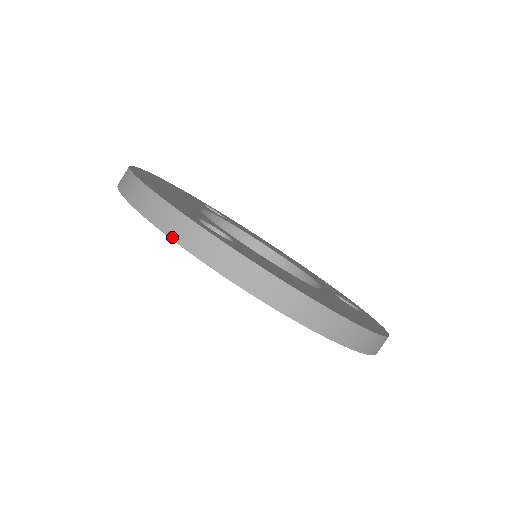
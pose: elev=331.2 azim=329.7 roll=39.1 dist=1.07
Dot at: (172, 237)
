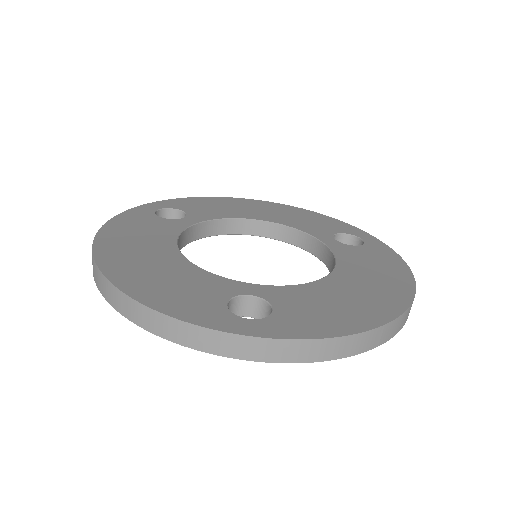
Dot at: (231, 356)
